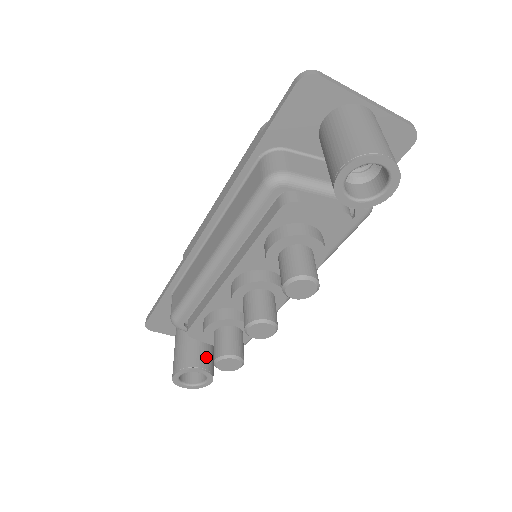
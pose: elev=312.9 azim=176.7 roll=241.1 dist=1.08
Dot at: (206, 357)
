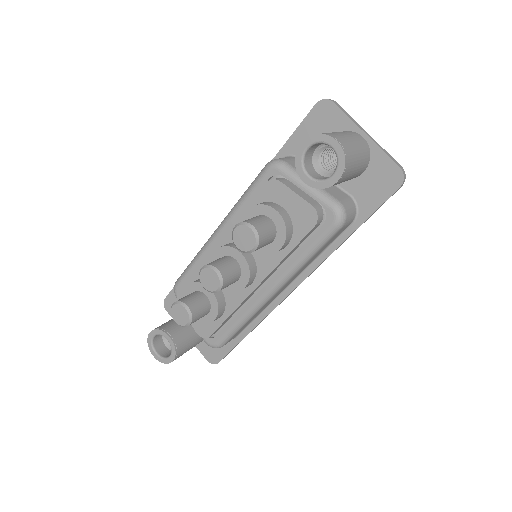
Dot at: (182, 335)
